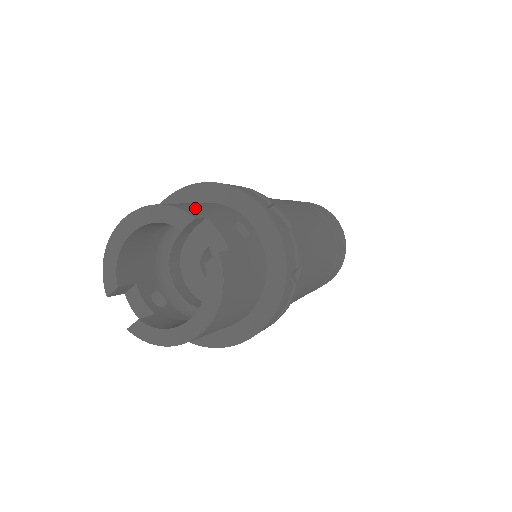
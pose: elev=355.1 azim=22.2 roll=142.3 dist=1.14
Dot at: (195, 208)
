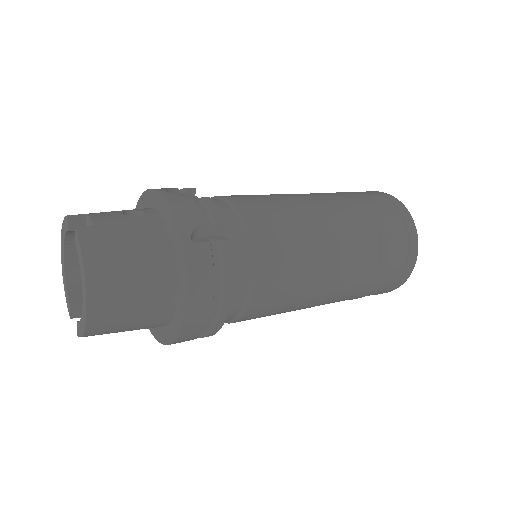
Dot at: occluded
